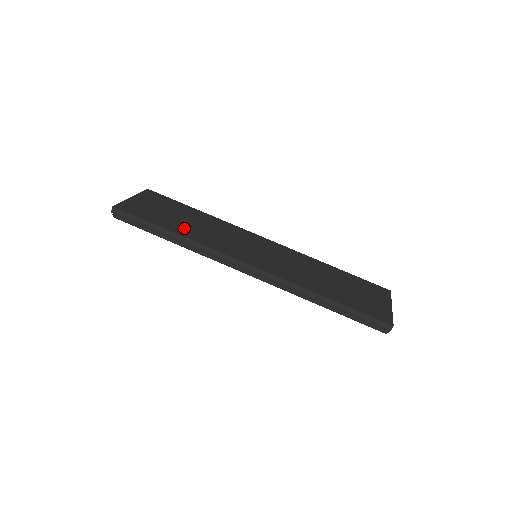
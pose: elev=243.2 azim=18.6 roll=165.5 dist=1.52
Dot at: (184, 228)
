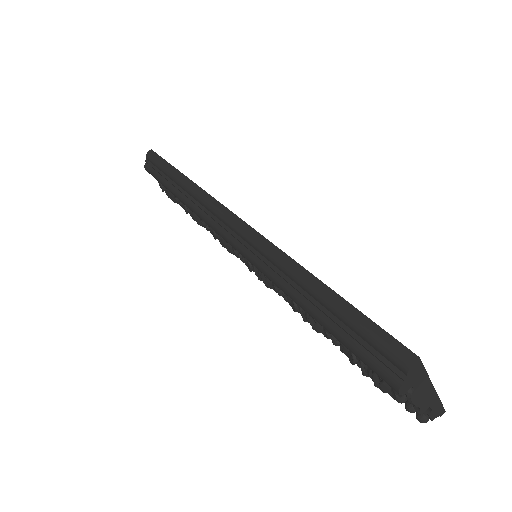
Dot at: occluded
